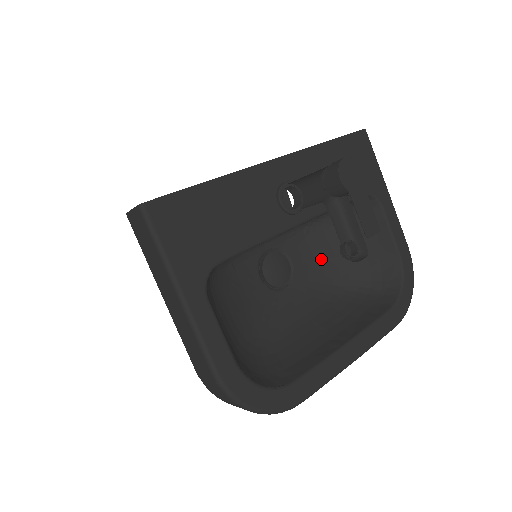
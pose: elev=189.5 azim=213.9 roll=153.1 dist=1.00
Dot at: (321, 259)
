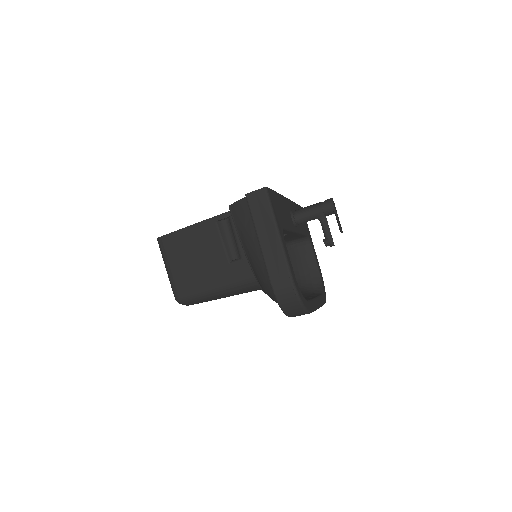
Dot at: occluded
